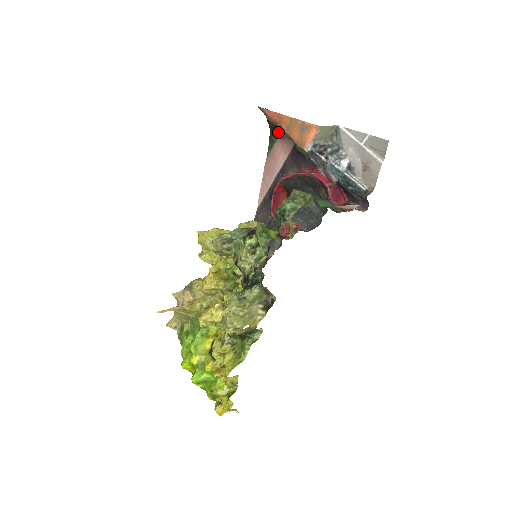
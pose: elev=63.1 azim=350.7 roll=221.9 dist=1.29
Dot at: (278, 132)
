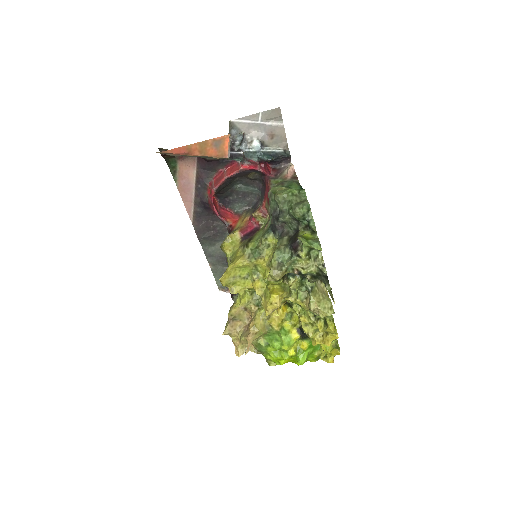
Dot at: (175, 157)
